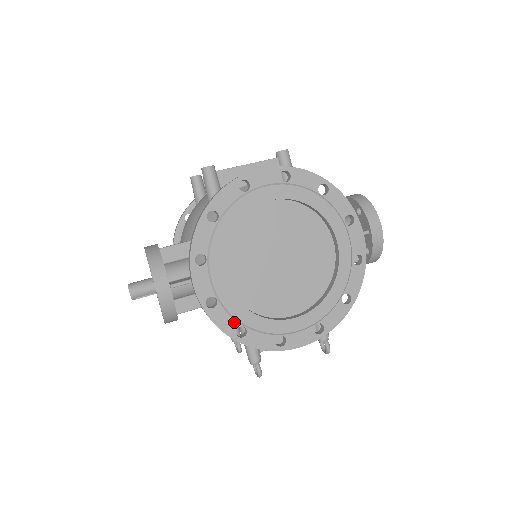
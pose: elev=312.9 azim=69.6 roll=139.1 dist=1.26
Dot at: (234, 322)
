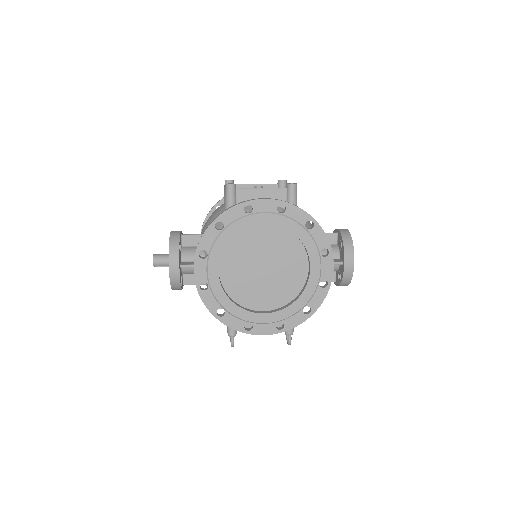
Dot at: (217, 304)
